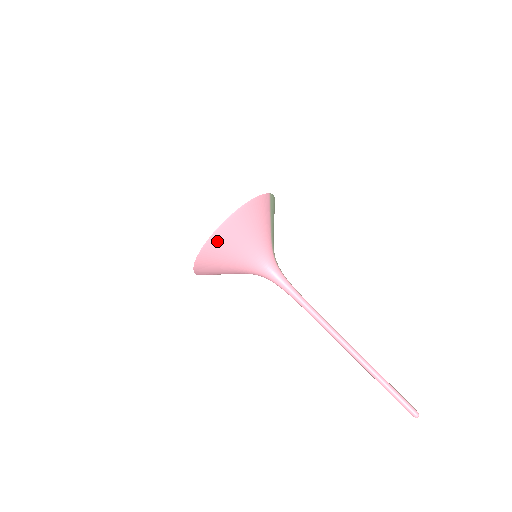
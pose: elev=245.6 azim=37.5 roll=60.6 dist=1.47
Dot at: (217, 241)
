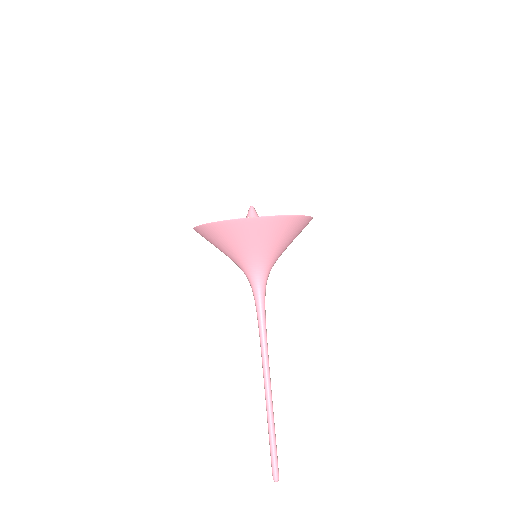
Dot at: (253, 225)
